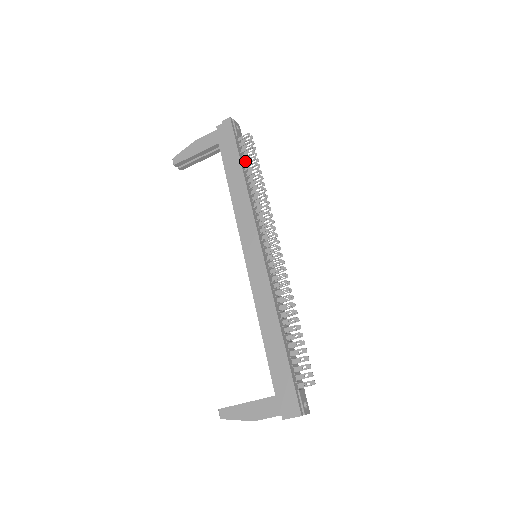
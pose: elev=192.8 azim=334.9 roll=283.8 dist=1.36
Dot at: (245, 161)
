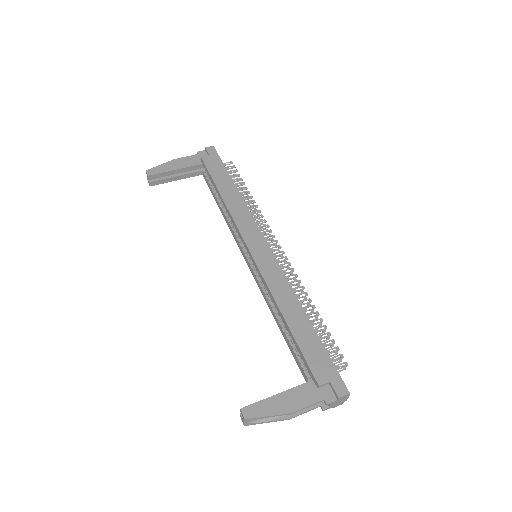
Dot at: occluded
